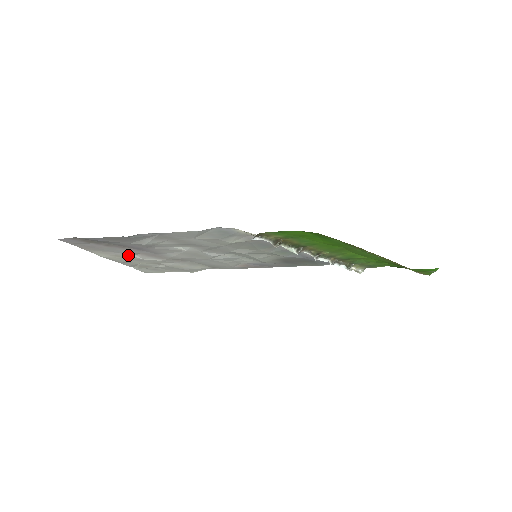
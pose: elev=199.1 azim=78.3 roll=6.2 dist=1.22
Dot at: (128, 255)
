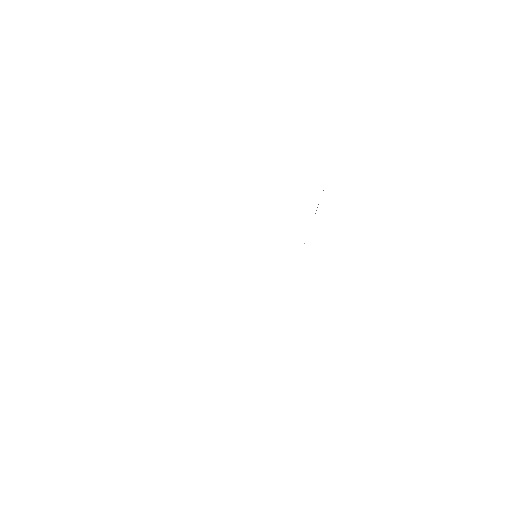
Dot at: occluded
